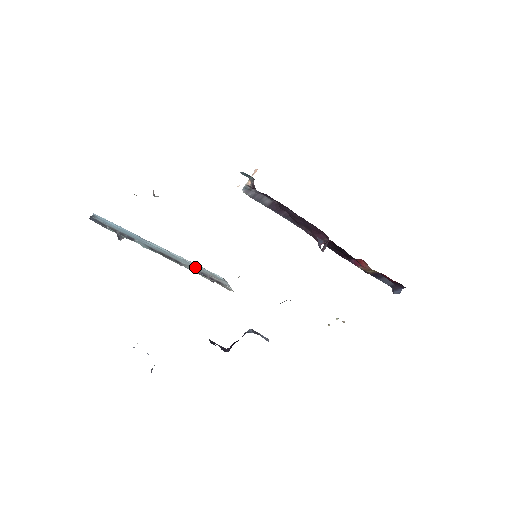
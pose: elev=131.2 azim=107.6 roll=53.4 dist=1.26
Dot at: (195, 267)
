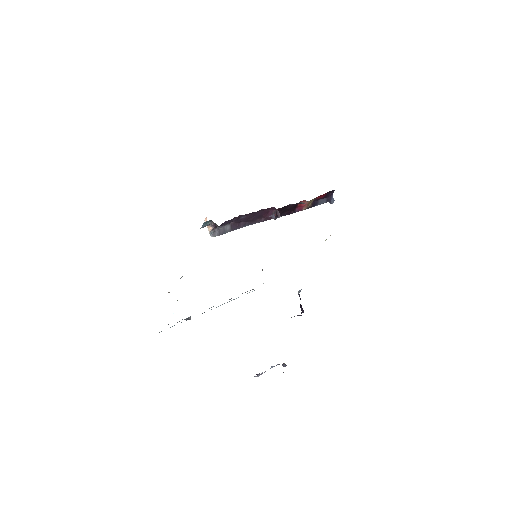
Dot at: occluded
